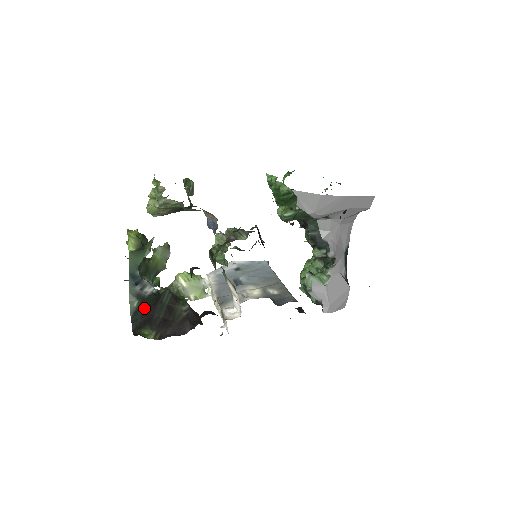
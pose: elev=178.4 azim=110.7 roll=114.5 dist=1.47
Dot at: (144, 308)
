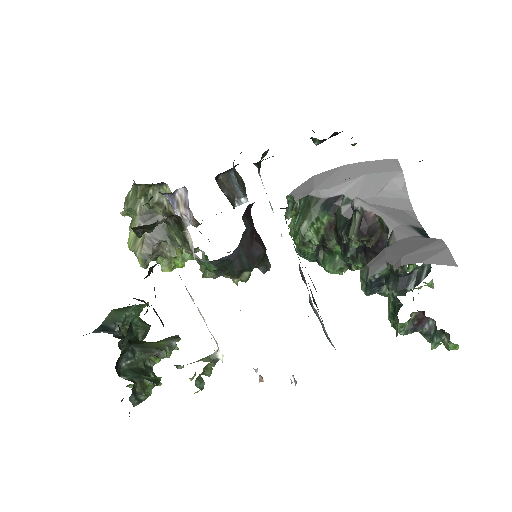
Dot at: occluded
